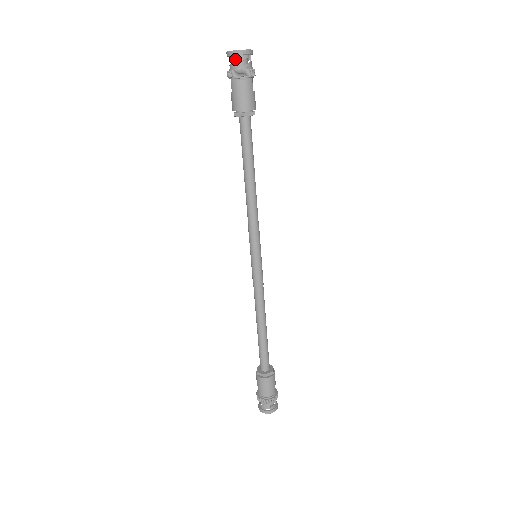
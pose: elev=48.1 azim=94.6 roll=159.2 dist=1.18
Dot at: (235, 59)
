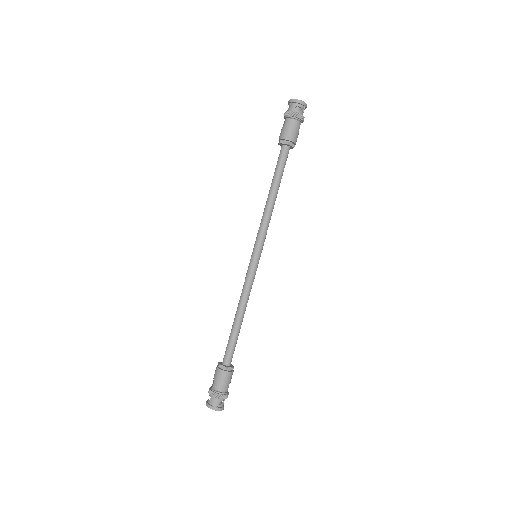
Dot at: (295, 105)
